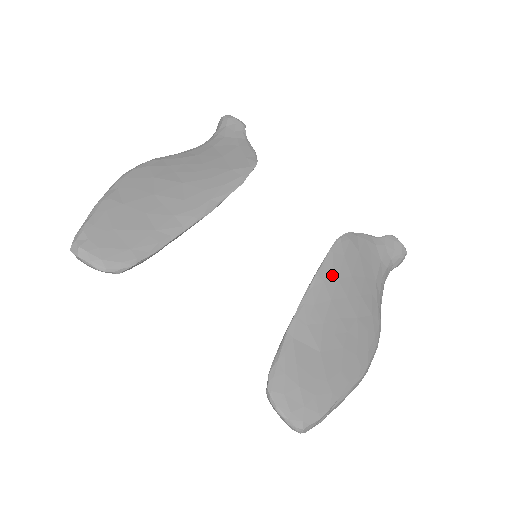
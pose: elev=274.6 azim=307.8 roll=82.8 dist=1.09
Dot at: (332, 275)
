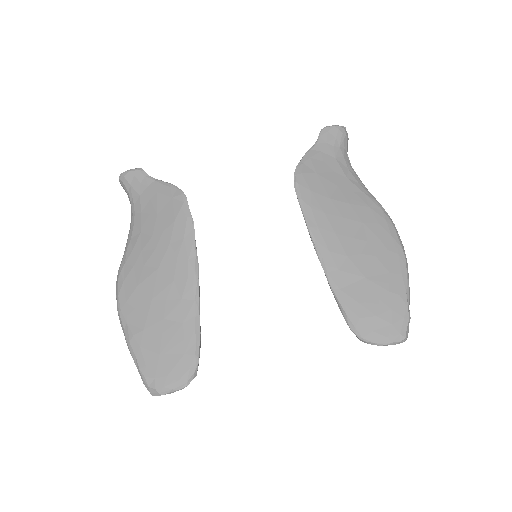
Dot at: (318, 216)
